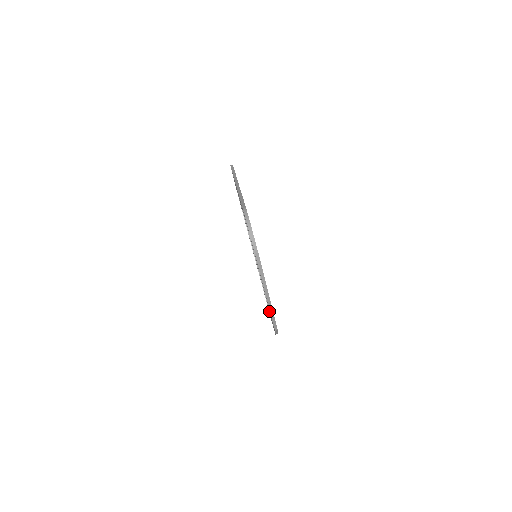
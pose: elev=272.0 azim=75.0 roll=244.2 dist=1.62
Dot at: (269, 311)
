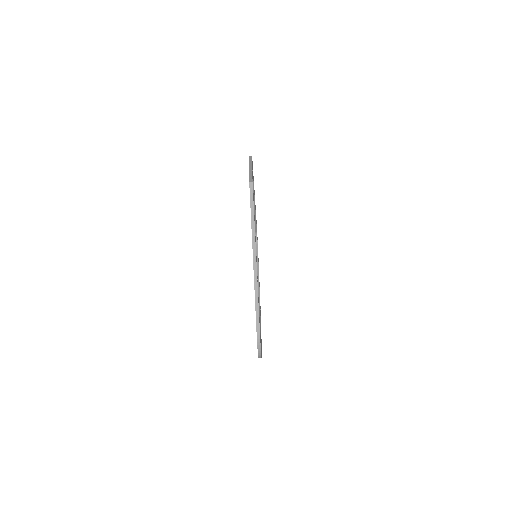
Dot at: occluded
